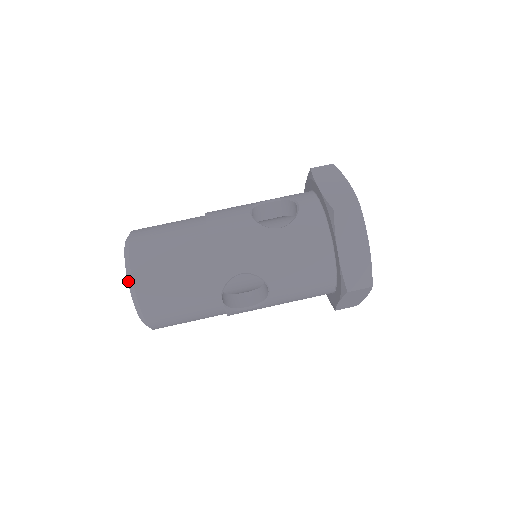
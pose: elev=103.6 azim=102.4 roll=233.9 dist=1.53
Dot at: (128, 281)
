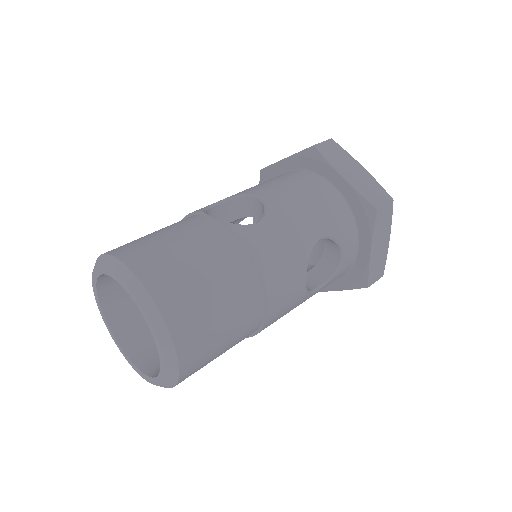
Dot at: (94, 268)
